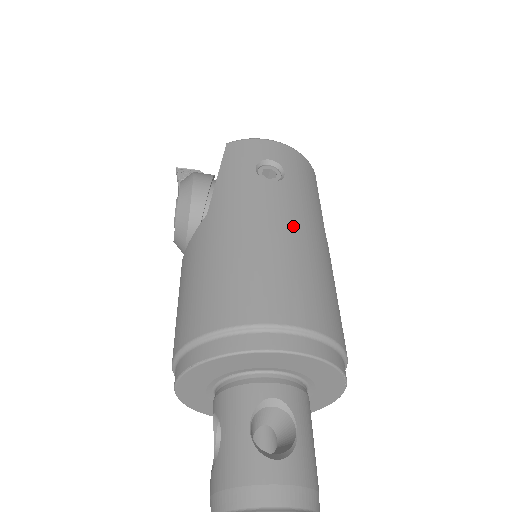
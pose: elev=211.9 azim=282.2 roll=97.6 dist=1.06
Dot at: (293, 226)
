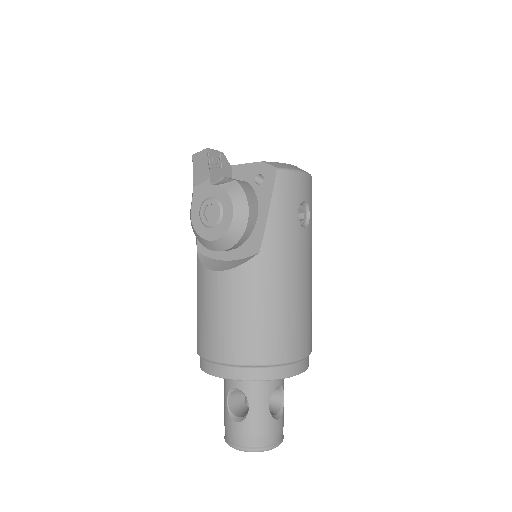
Dot at: (310, 272)
